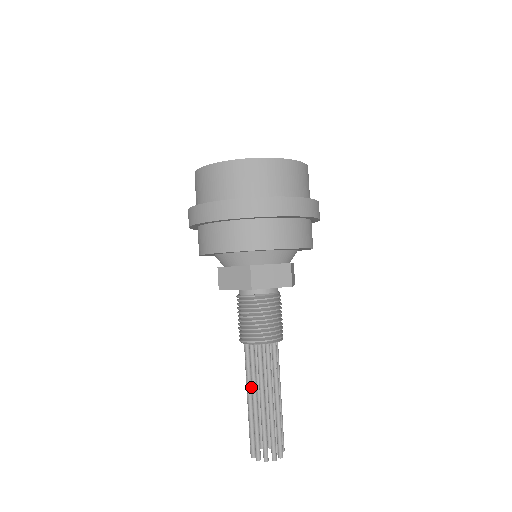
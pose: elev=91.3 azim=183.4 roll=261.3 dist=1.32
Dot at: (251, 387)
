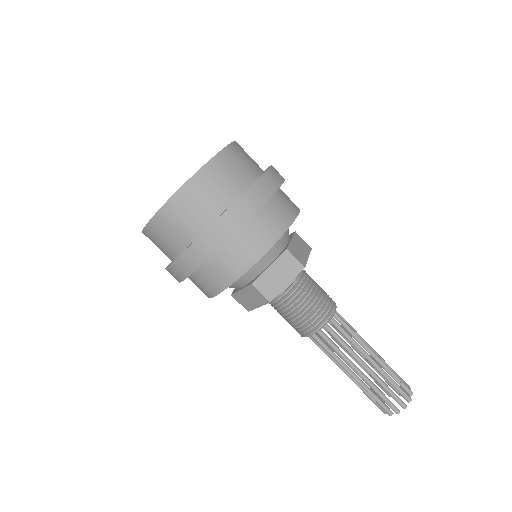
Dot at: (351, 361)
